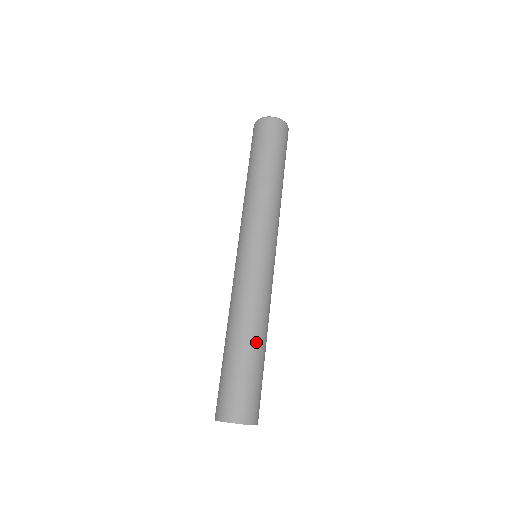
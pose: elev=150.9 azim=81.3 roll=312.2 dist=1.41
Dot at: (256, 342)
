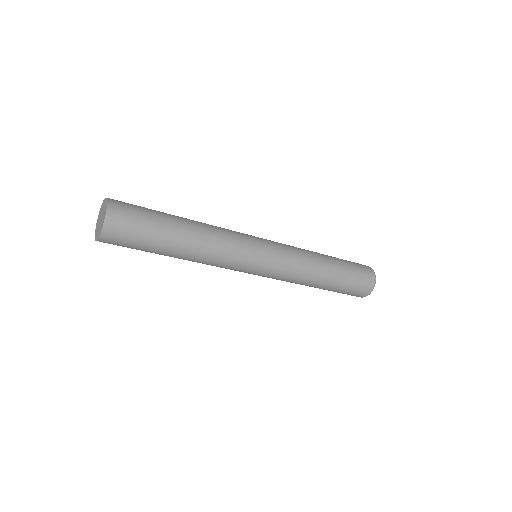
Dot at: (182, 218)
